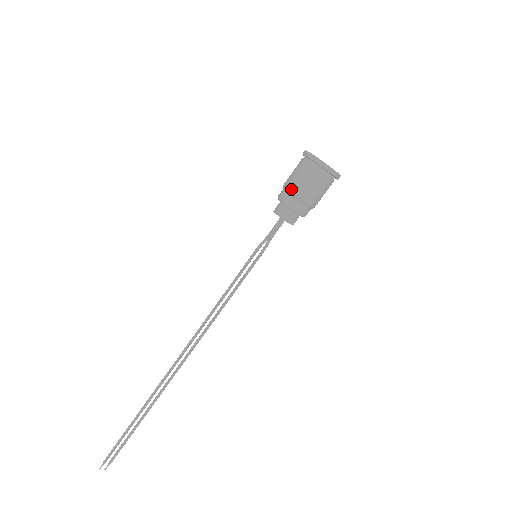
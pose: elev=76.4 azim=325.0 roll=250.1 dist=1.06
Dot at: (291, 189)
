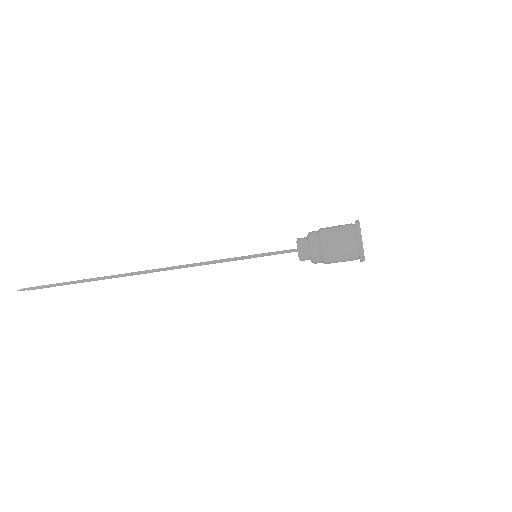
Dot at: (325, 254)
